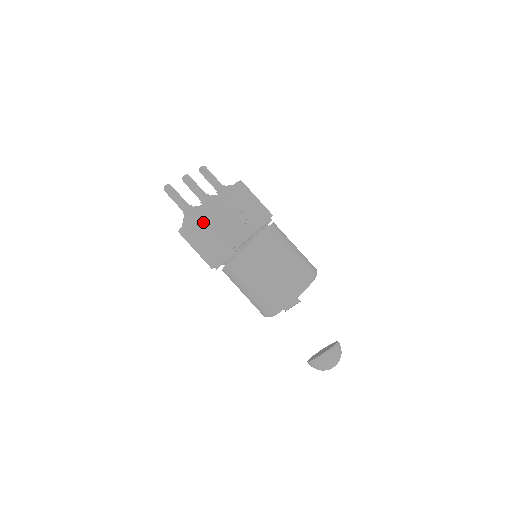
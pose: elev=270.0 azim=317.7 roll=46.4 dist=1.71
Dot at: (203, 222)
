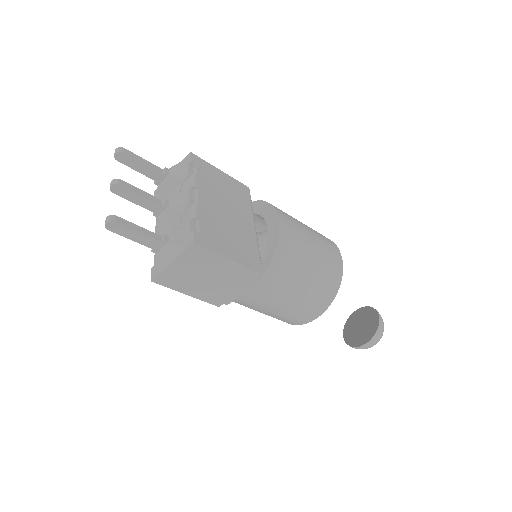
Dot at: (207, 257)
